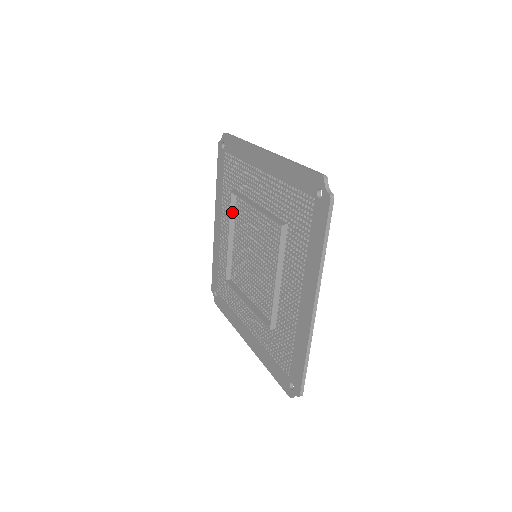
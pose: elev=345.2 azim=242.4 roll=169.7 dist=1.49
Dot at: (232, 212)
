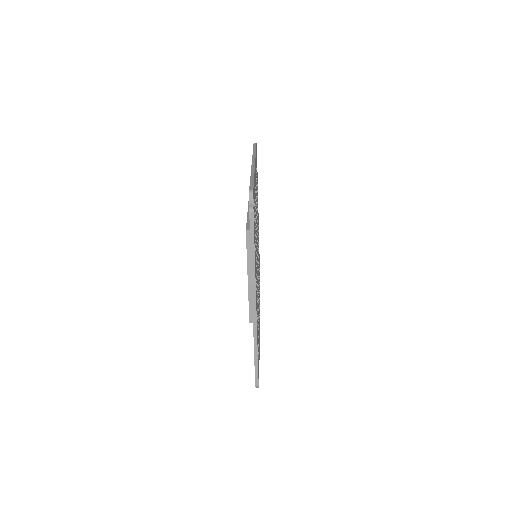
Dot at: occluded
